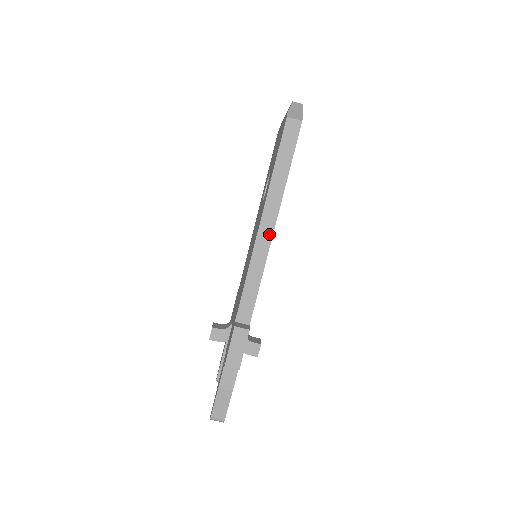
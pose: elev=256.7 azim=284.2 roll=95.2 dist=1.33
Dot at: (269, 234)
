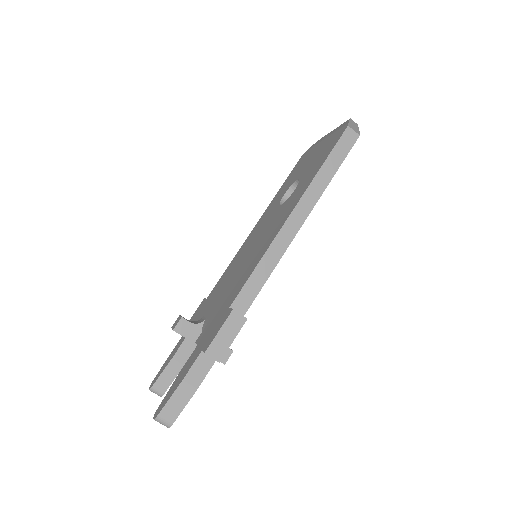
Dot at: (296, 227)
